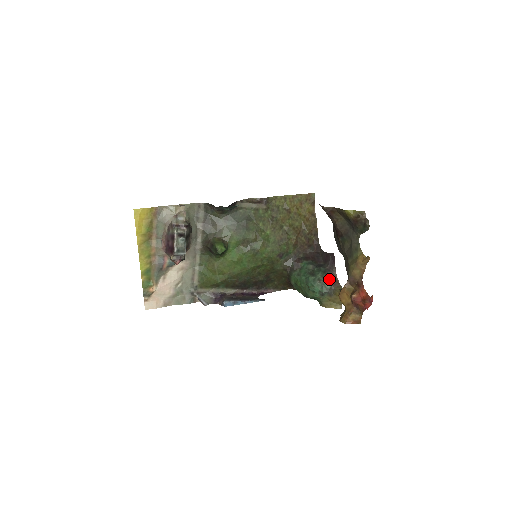
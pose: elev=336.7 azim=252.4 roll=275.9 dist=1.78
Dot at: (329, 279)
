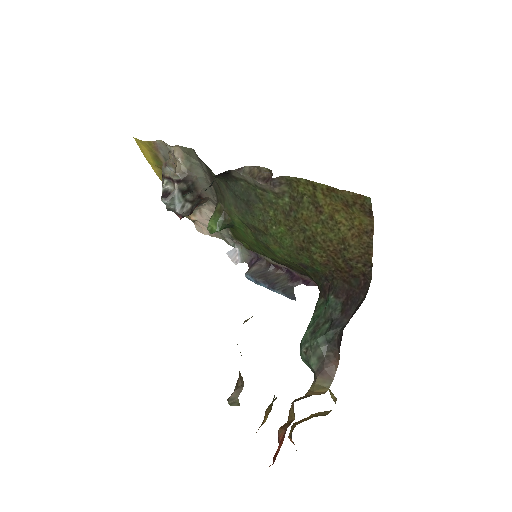
Dot at: (321, 359)
